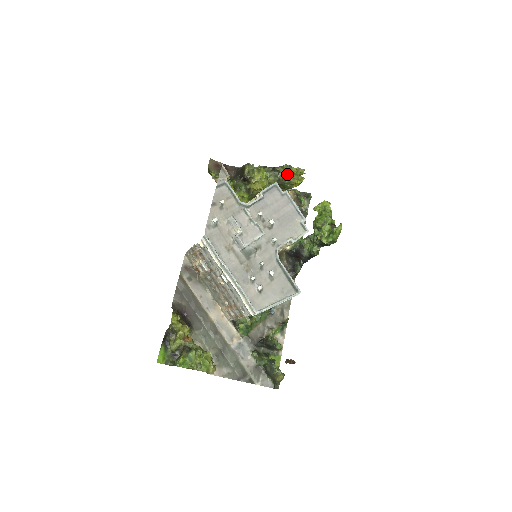
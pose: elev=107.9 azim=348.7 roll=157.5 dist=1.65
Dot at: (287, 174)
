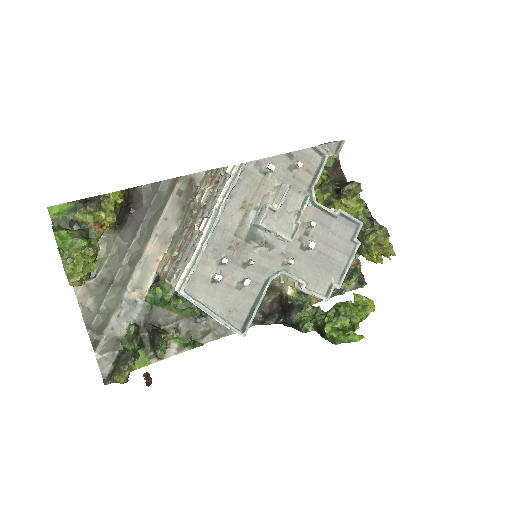
Dot at: (377, 236)
